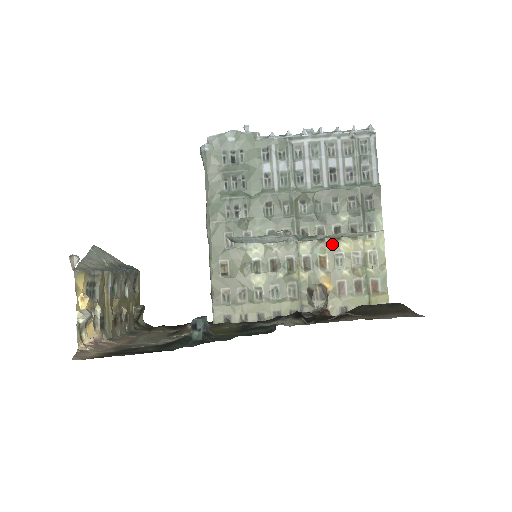
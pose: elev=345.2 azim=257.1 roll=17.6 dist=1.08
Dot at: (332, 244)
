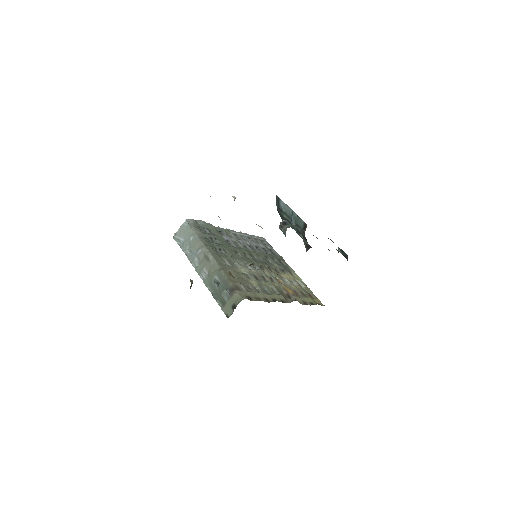
Dot at: (278, 274)
